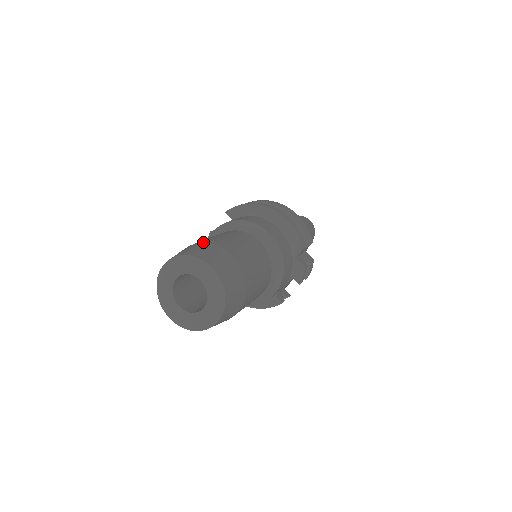
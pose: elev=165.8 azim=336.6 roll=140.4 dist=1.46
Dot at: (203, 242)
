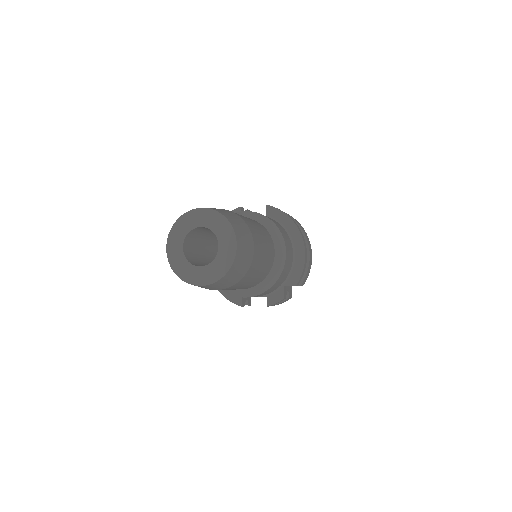
Dot at: (242, 218)
